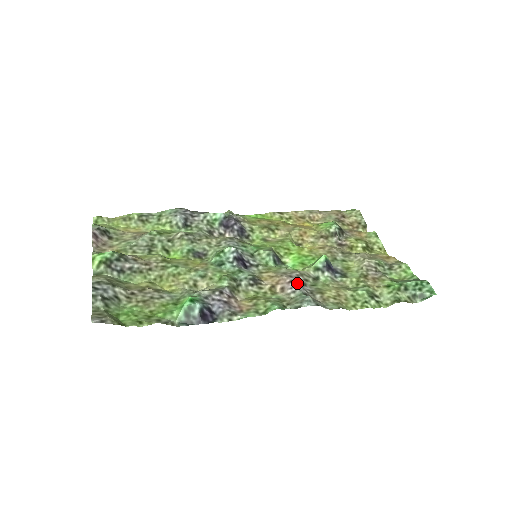
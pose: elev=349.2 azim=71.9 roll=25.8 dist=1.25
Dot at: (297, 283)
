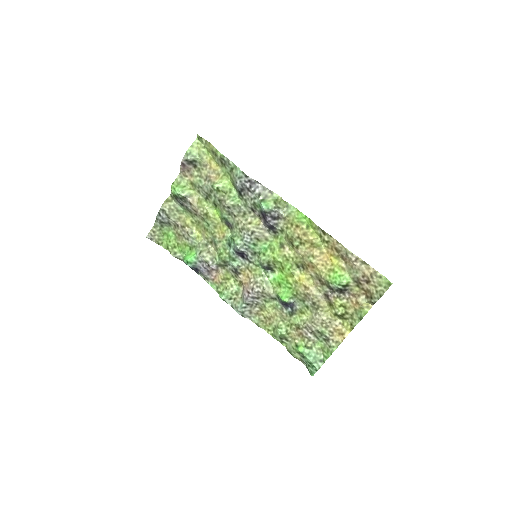
Dot at: (248, 297)
